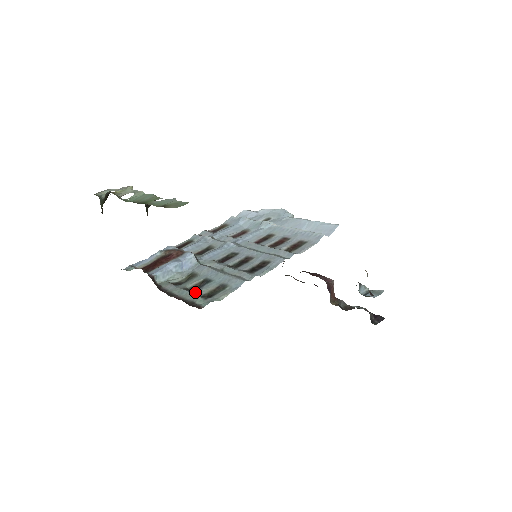
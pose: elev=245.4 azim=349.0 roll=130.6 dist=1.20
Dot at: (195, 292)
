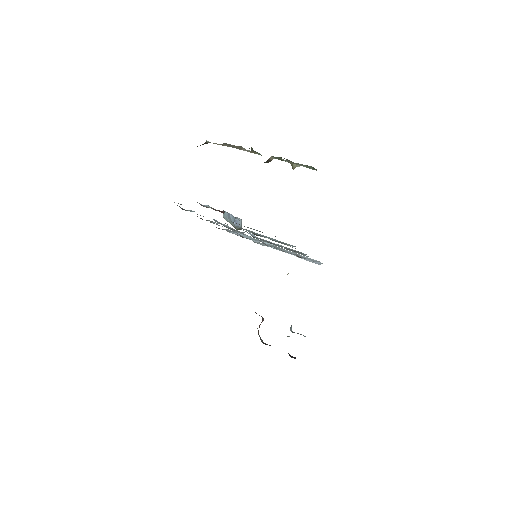
Dot at: occluded
